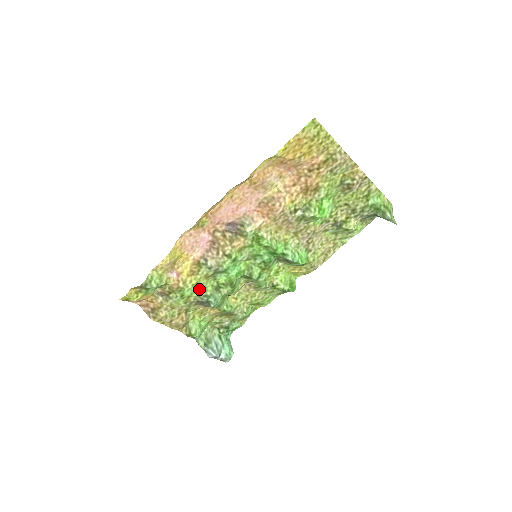
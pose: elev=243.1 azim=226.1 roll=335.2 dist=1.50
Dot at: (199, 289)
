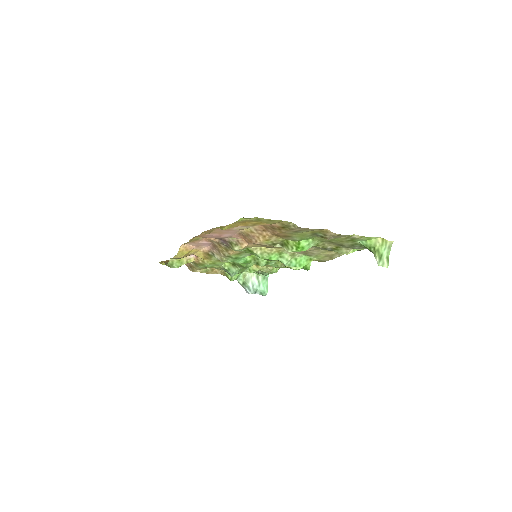
Dot at: (218, 264)
